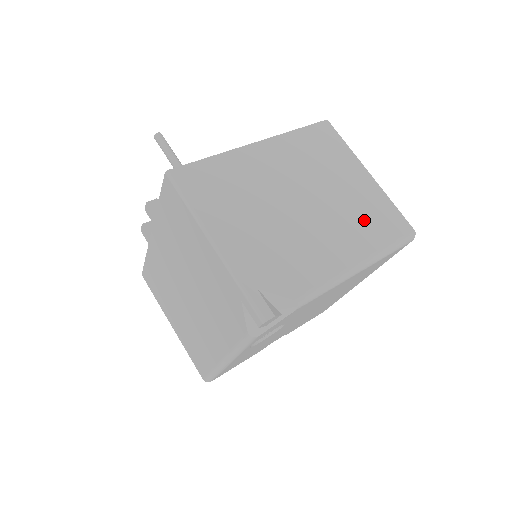
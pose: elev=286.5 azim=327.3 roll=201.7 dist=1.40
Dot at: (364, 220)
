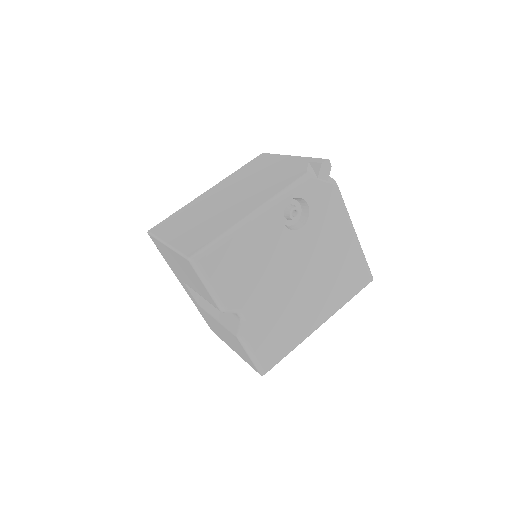
Dot at: occluded
